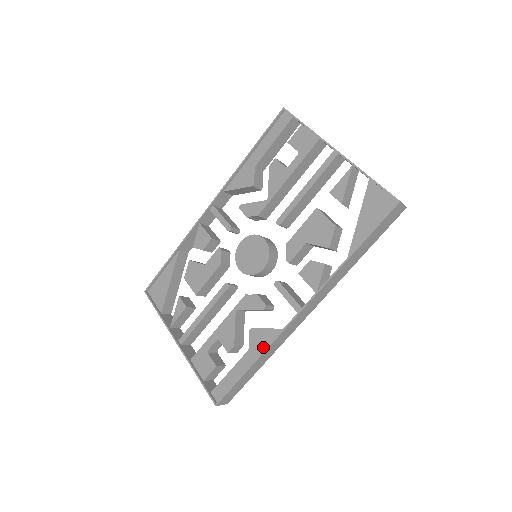
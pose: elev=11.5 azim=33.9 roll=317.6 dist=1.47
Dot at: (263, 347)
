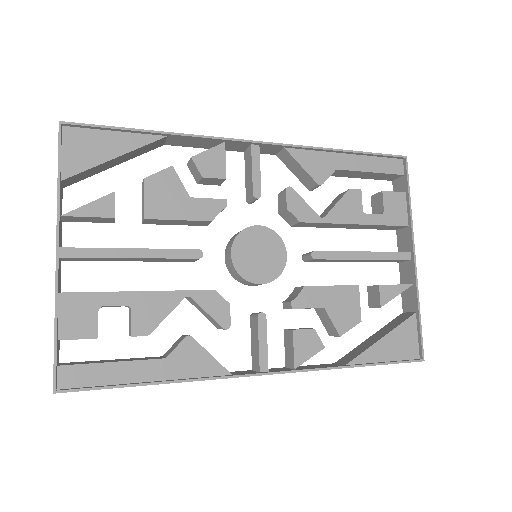
Dot at: (188, 372)
